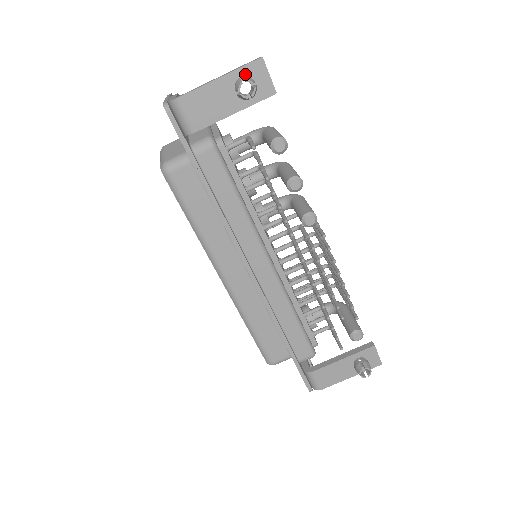
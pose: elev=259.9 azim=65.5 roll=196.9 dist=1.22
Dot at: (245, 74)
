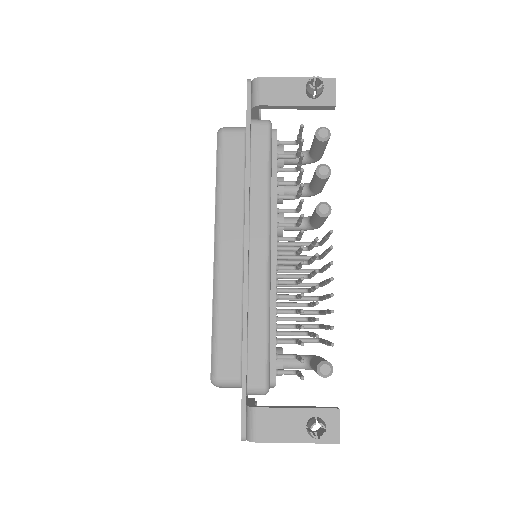
Dot at: occluded
